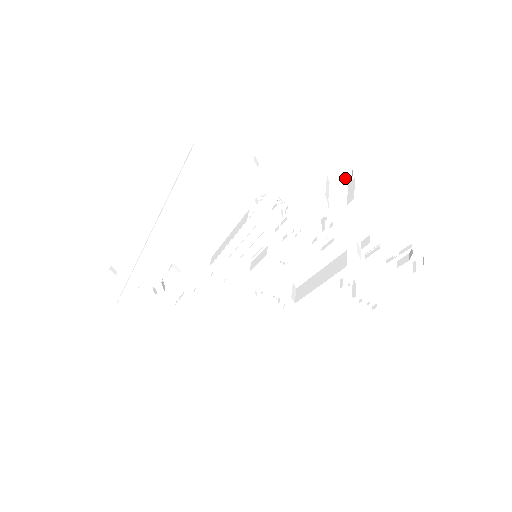
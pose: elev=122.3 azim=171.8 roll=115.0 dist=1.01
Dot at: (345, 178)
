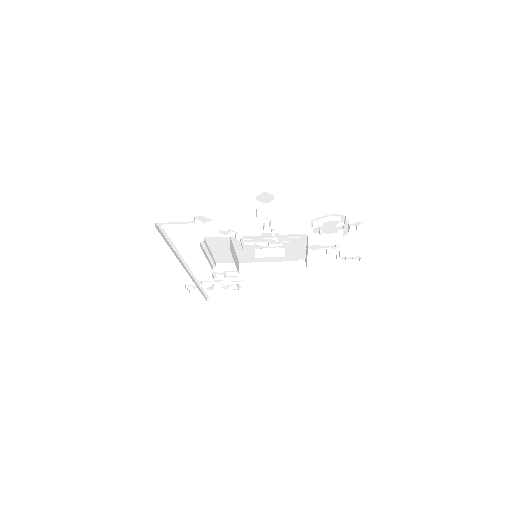
Dot at: (269, 198)
